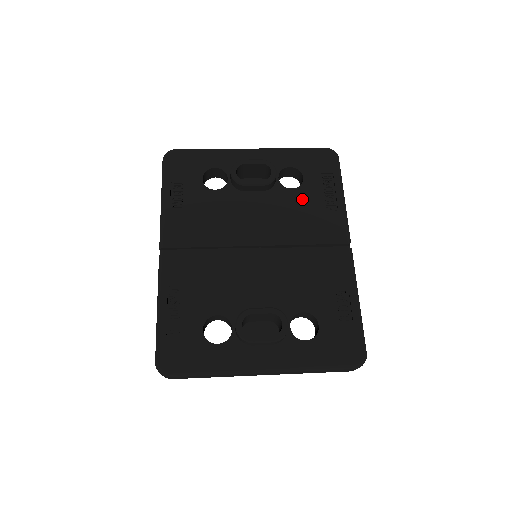
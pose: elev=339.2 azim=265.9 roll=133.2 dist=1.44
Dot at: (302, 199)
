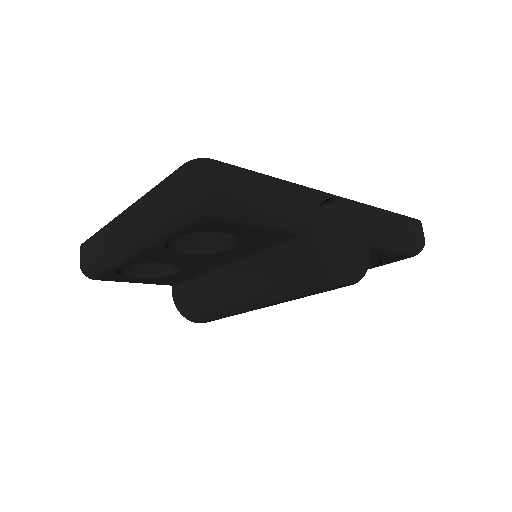
Dot at: occluded
